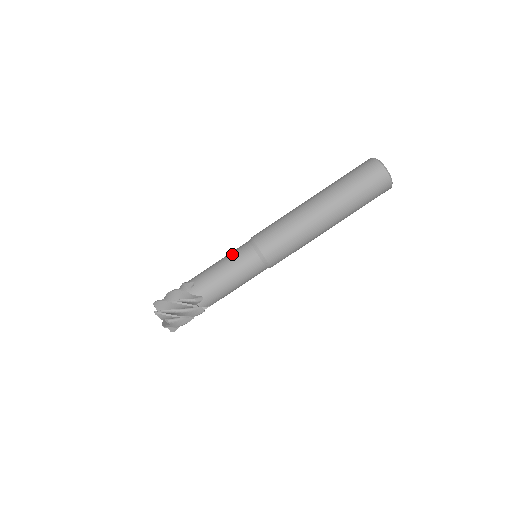
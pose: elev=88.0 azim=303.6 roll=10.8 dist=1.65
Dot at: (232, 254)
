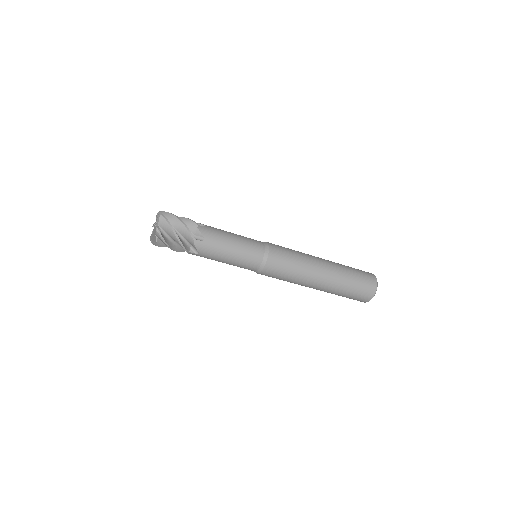
Dot at: (242, 262)
